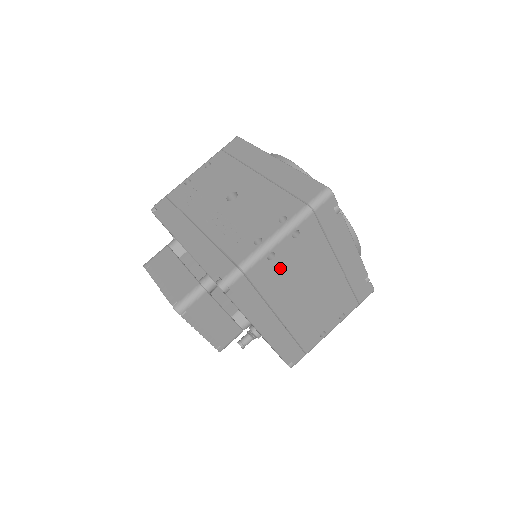
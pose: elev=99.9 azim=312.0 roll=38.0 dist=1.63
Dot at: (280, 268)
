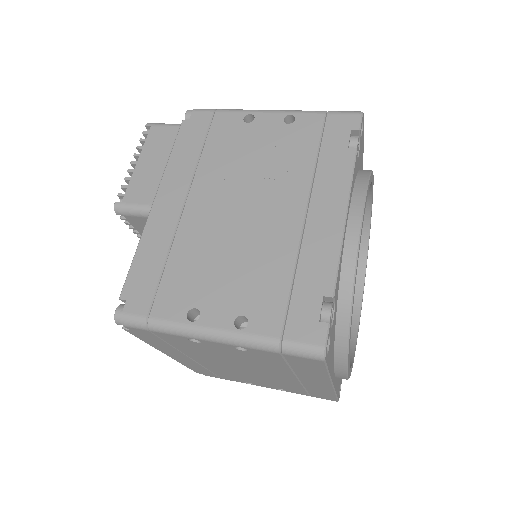
Dot at: (244, 141)
